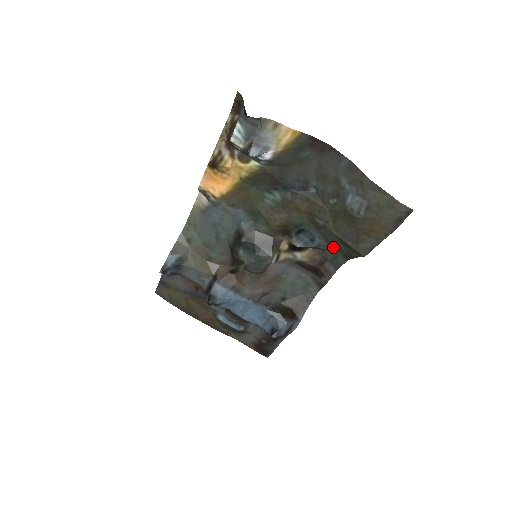
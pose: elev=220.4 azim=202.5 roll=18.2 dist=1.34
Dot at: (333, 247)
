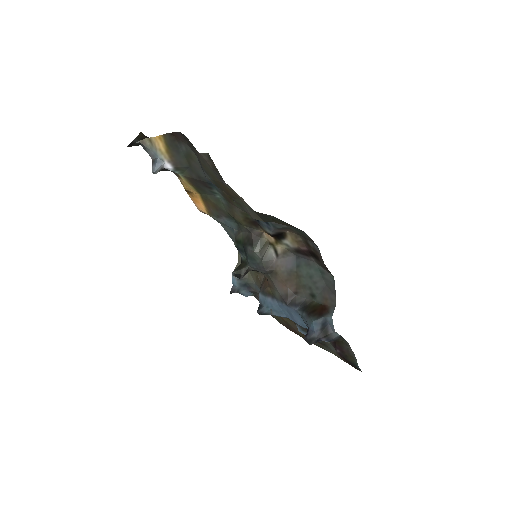
Dot at: occluded
